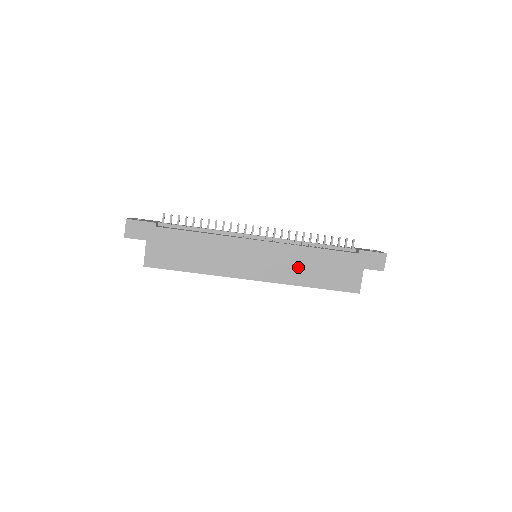
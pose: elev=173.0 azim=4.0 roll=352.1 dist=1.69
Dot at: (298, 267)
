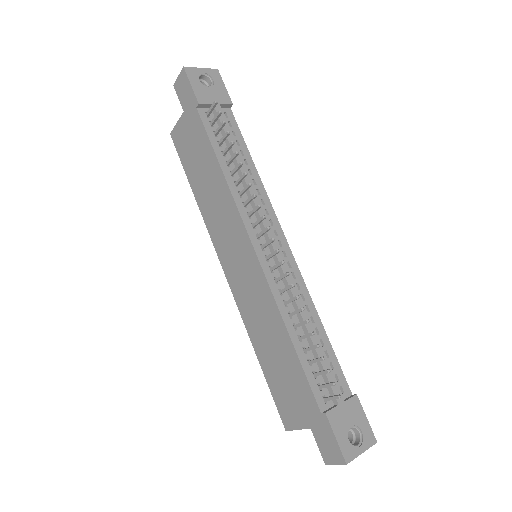
Dot at: (262, 324)
